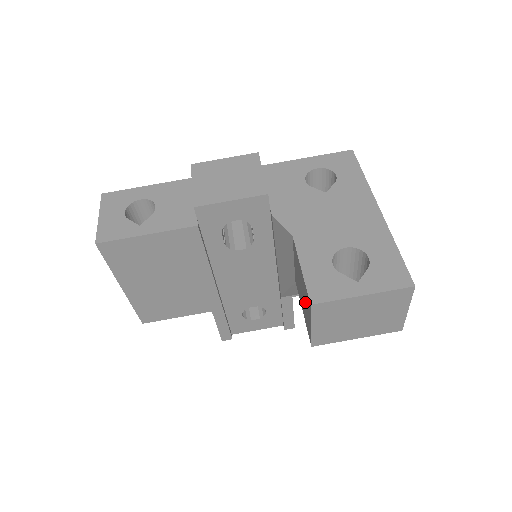
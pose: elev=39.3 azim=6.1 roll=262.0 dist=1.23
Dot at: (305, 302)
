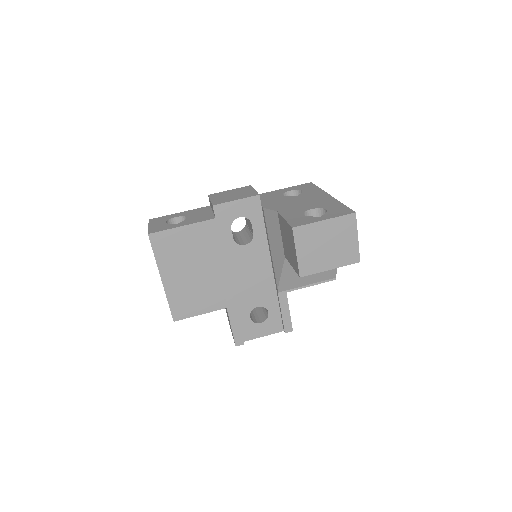
Dot at: (290, 243)
